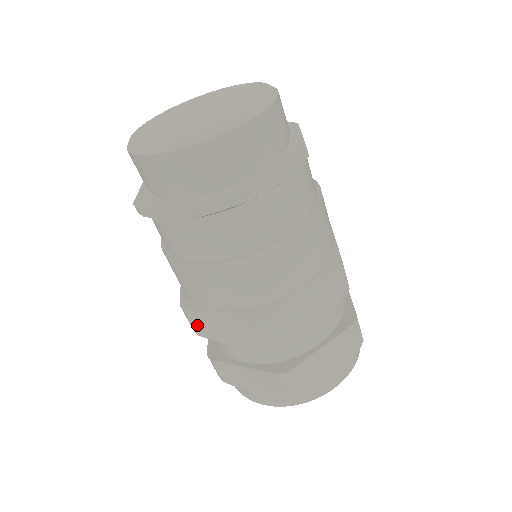
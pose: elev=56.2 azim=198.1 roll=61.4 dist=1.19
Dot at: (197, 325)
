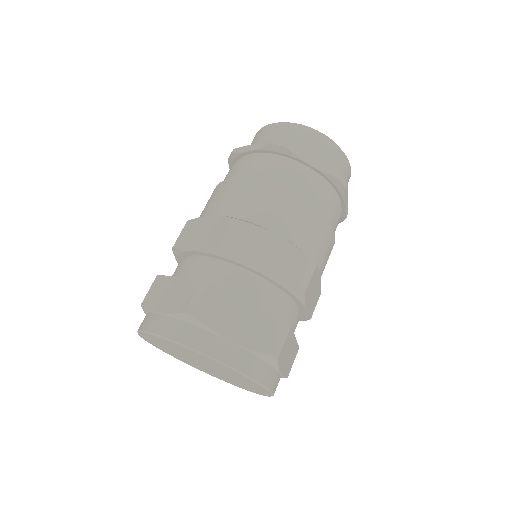
Dot at: (183, 235)
